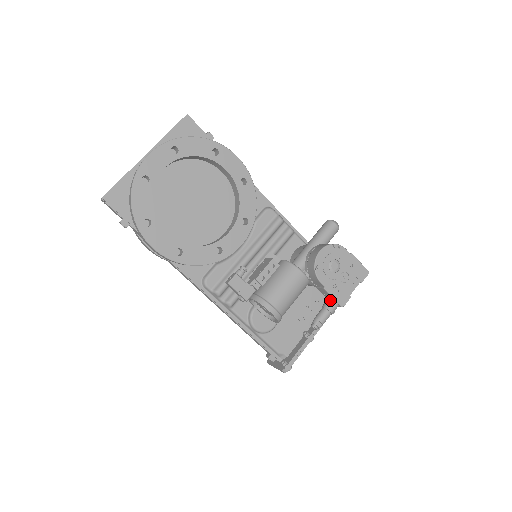
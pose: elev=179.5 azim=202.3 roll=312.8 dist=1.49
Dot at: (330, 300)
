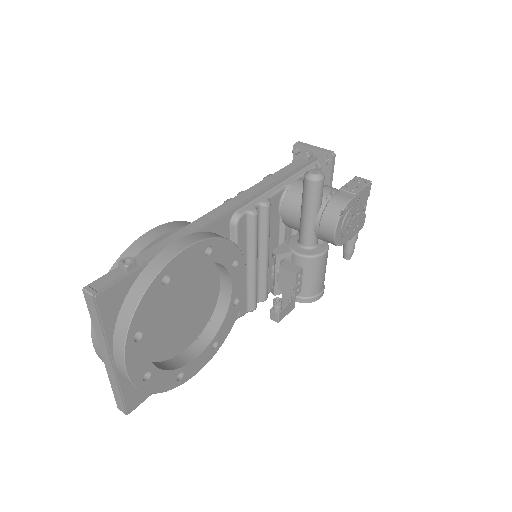
Dot at: occluded
